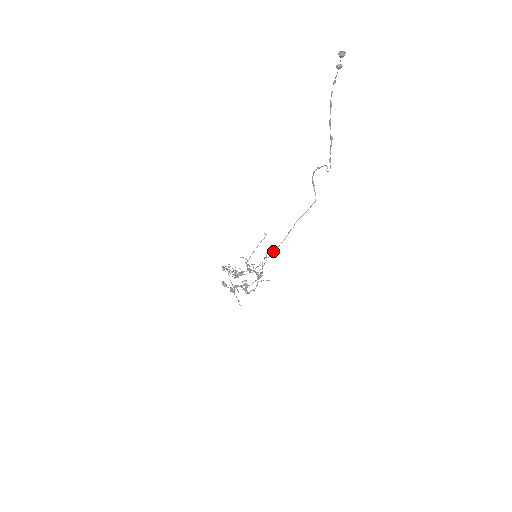
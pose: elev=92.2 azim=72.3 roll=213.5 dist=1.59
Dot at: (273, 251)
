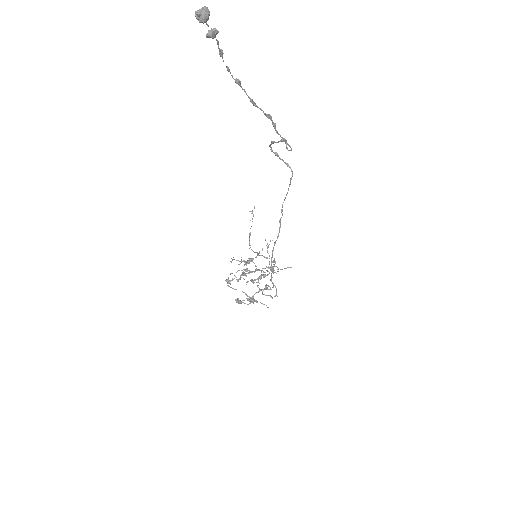
Dot at: (273, 248)
